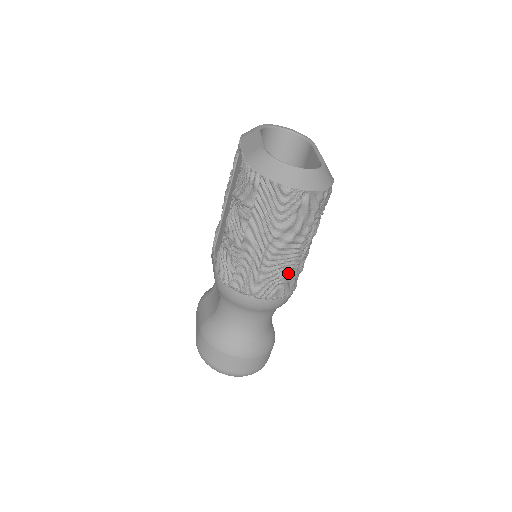
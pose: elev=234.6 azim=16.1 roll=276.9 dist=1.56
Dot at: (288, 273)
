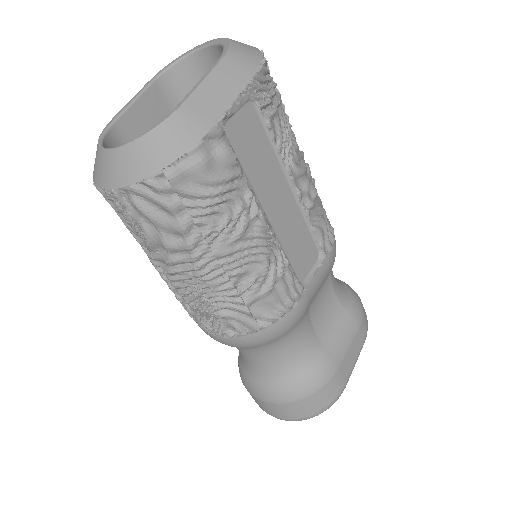
Dot at: (221, 302)
